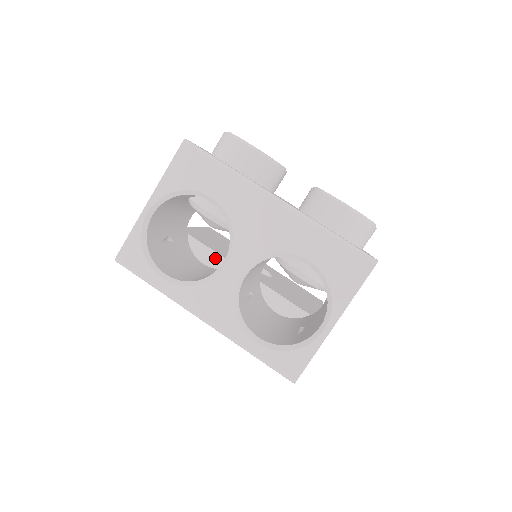
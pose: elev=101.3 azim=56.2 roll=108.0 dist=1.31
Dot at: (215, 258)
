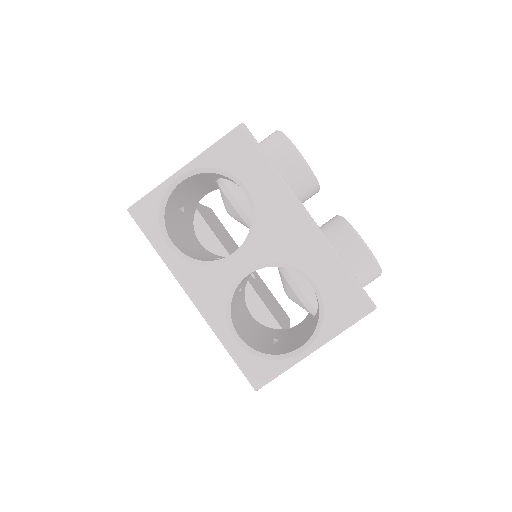
Dot at: (213, 242)
